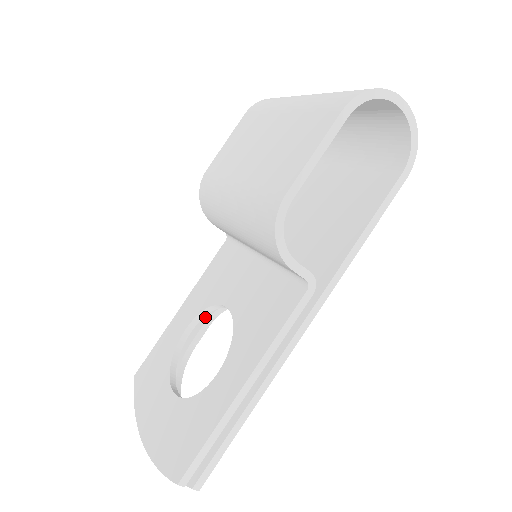
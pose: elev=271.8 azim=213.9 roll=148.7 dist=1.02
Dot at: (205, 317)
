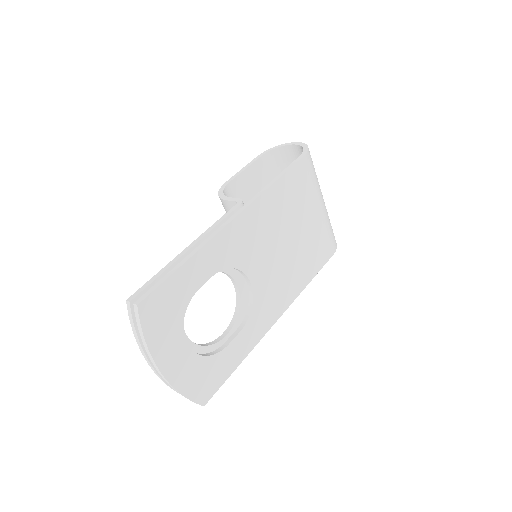
Dot at: occluded
